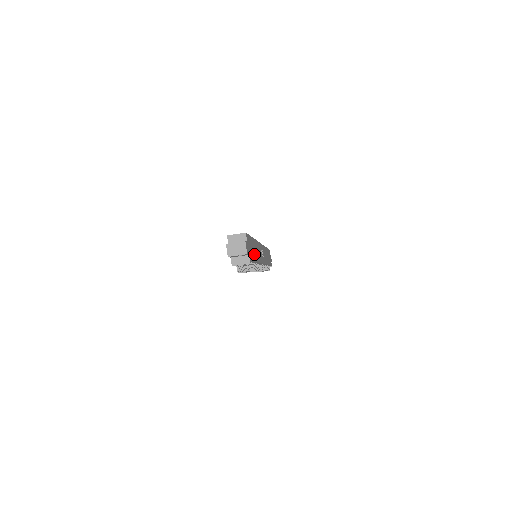
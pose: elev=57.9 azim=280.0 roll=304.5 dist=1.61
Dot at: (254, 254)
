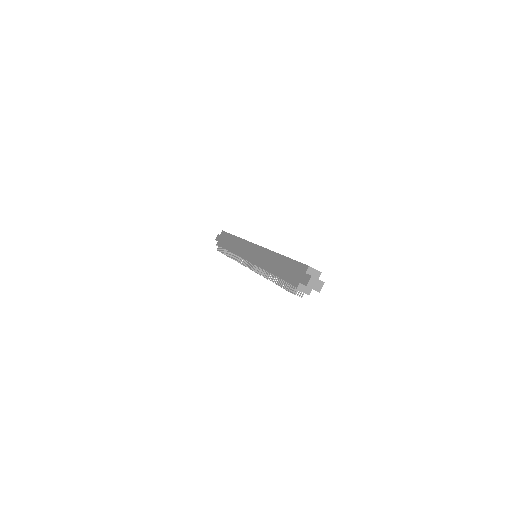
Dot at: occluded
